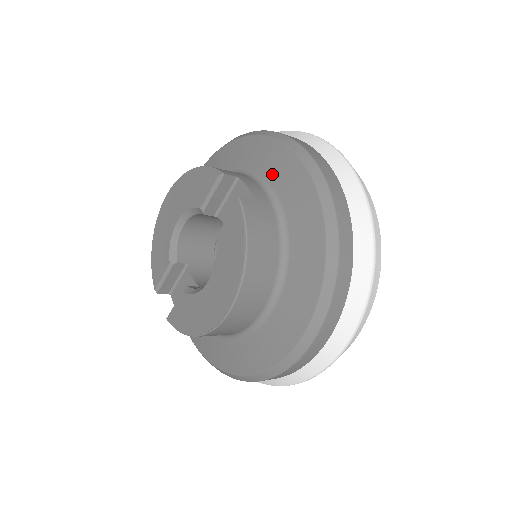
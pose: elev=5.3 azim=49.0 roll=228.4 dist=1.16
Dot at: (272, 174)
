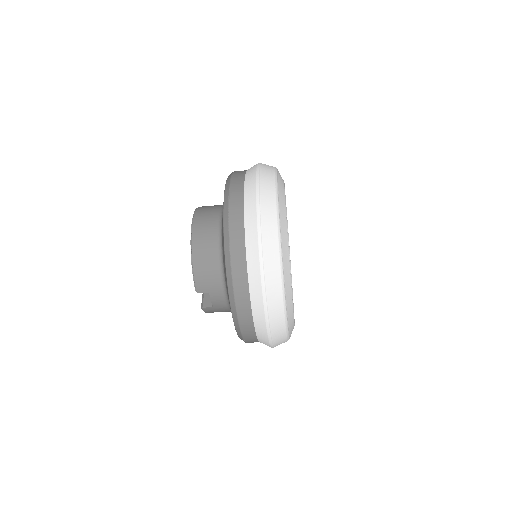
Dot at: occluded
